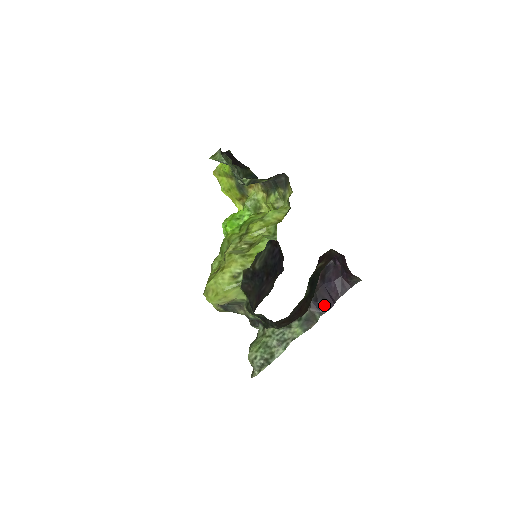
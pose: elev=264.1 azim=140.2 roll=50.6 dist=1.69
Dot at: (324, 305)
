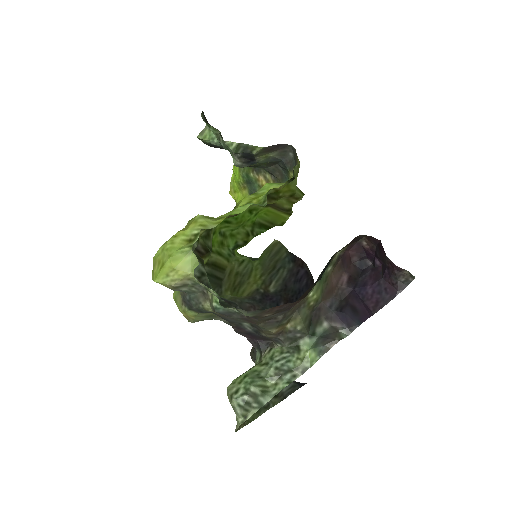
Dot at: (353, 317)
